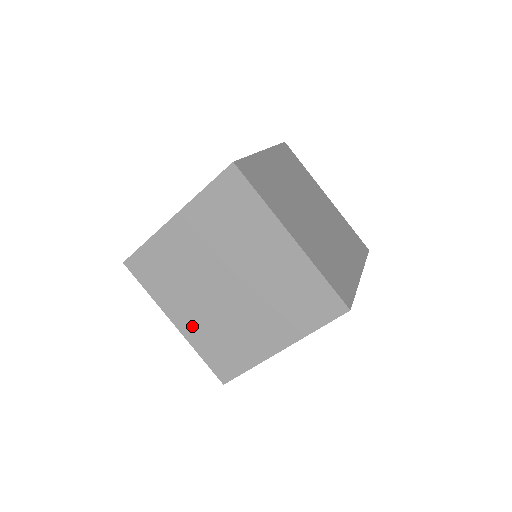
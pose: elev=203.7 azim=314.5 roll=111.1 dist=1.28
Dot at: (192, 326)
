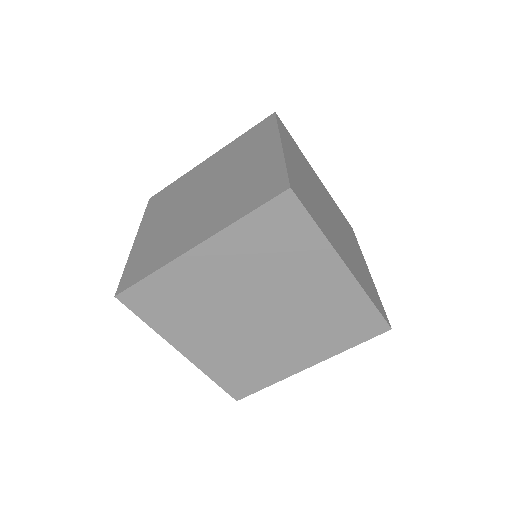
Dot at: (206, 354)
